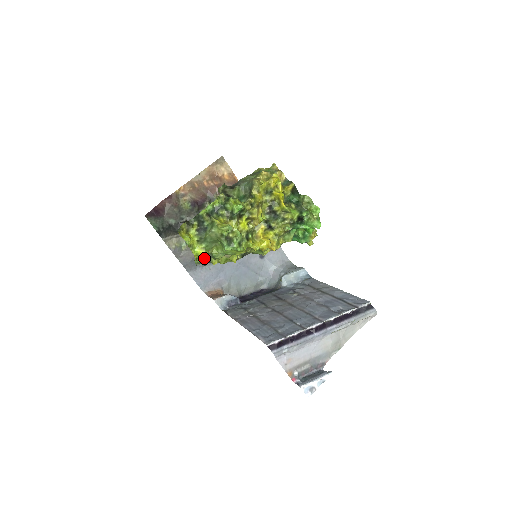
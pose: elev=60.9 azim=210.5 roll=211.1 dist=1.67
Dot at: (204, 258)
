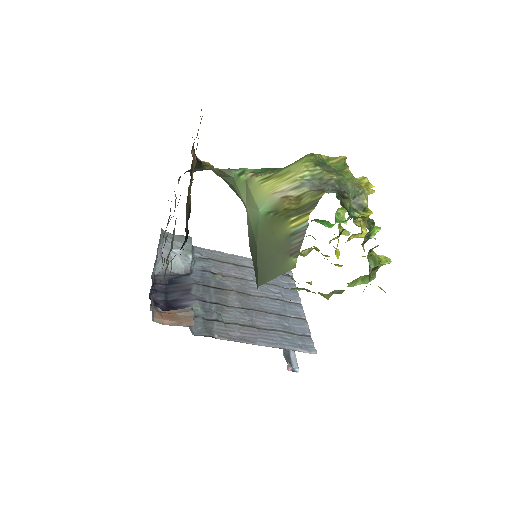
Dot at: occluded
